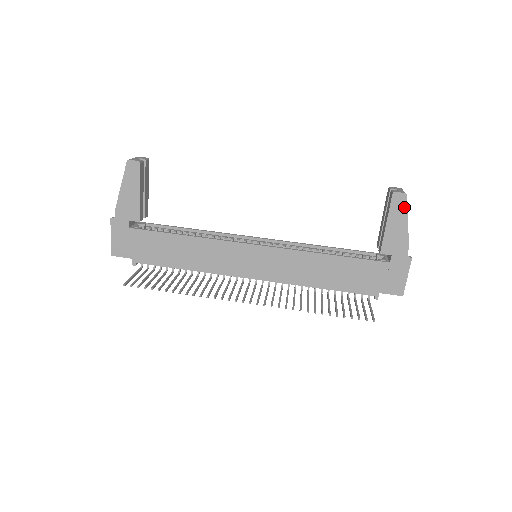
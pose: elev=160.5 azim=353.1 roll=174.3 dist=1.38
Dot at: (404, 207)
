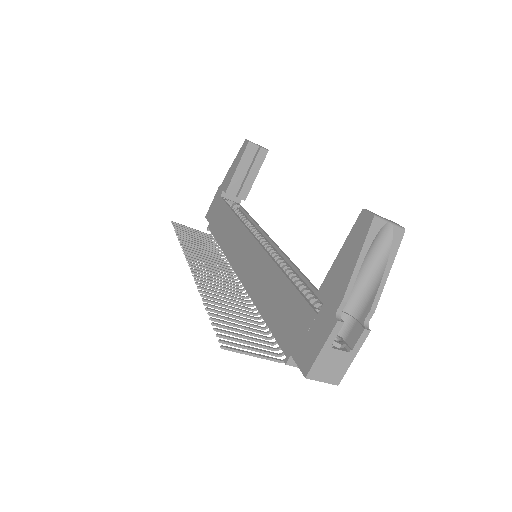
Dot at: (364, 235)
